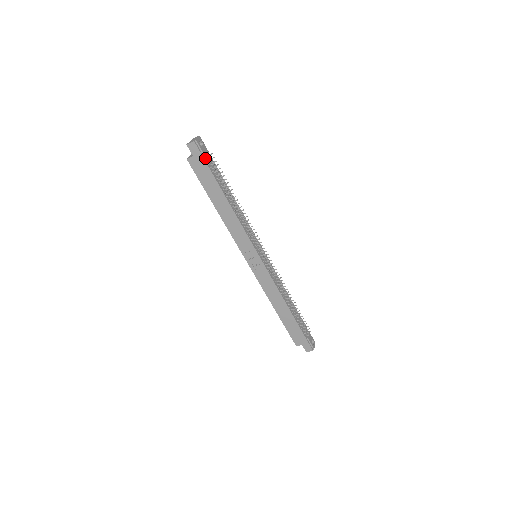
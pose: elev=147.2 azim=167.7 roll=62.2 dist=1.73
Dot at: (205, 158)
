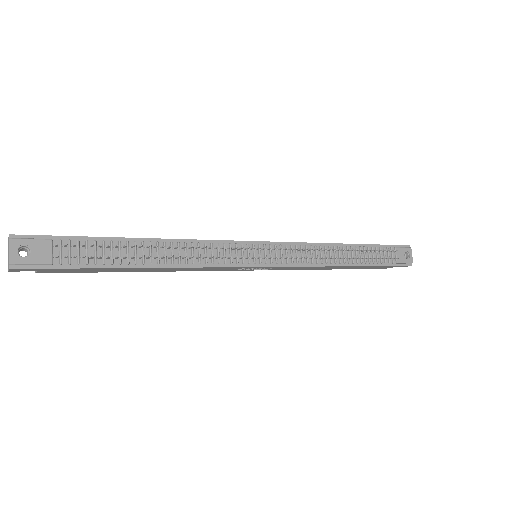
Dot at: (55, 262)
